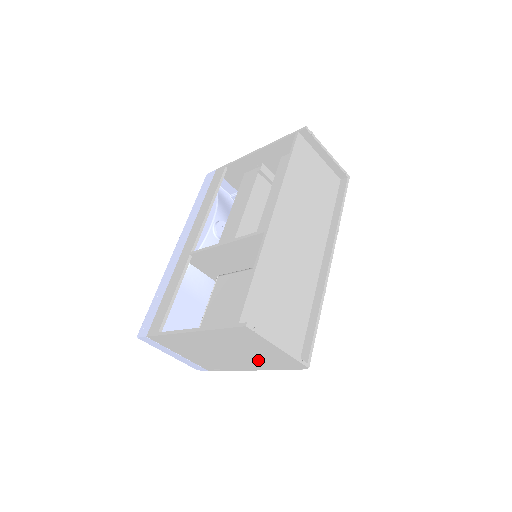
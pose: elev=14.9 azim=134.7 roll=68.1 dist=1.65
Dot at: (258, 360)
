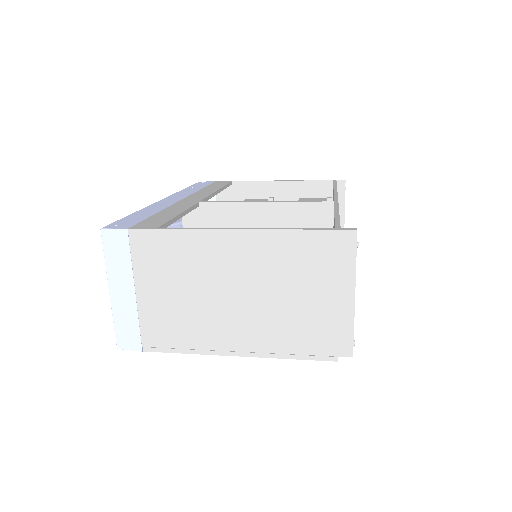
Dot at: (283, 326)
